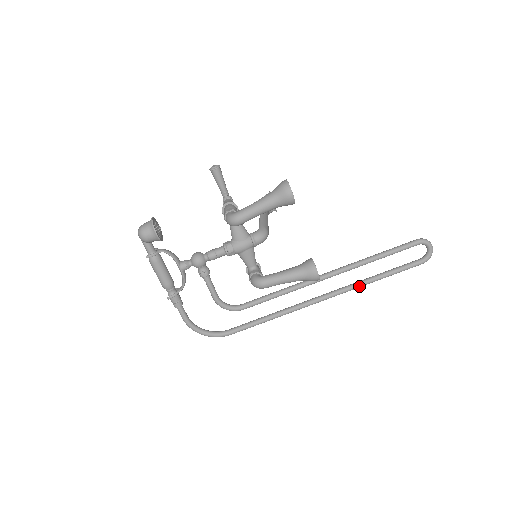
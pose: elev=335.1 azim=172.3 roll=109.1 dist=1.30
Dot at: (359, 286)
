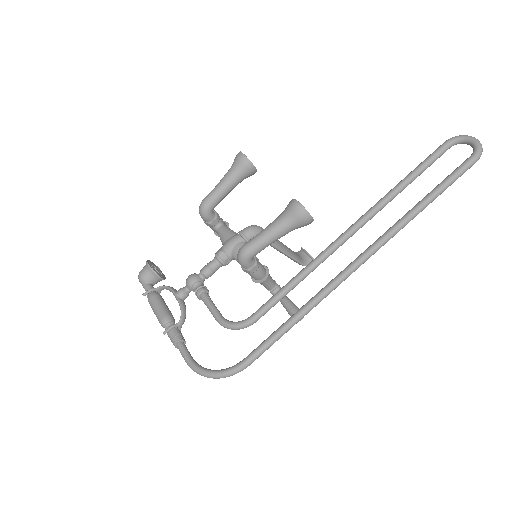
Dot at: (398, 224)
